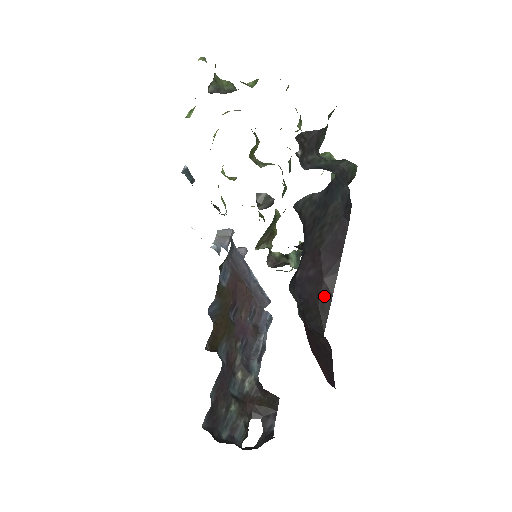
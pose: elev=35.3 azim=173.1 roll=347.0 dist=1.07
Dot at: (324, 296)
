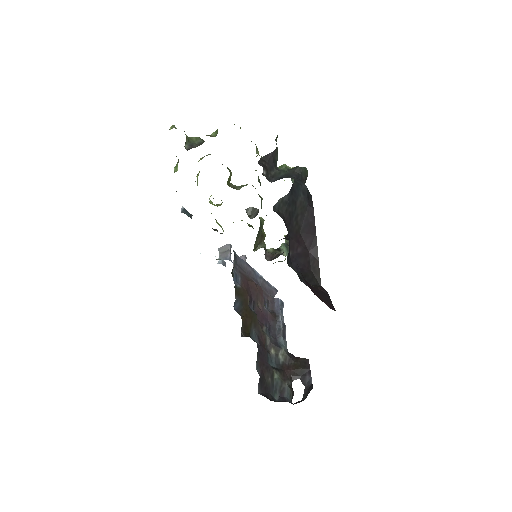
Dot at: (313, 263)
